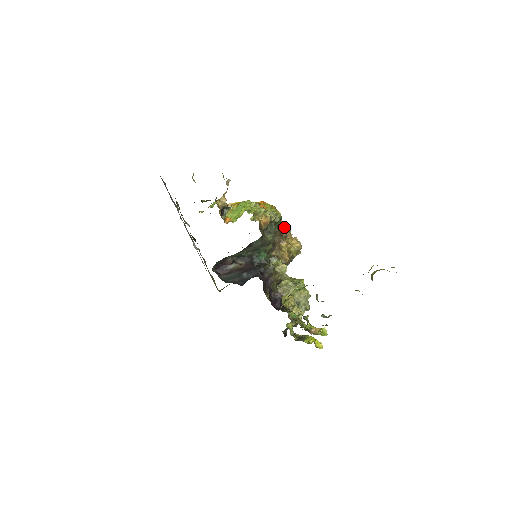
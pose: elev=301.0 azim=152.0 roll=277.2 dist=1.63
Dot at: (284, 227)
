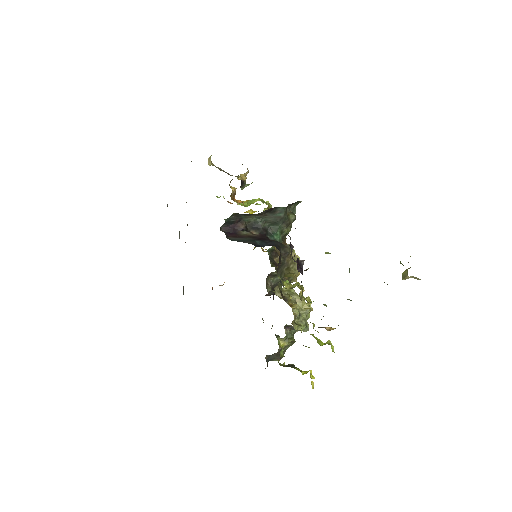
Dot at: occluded
